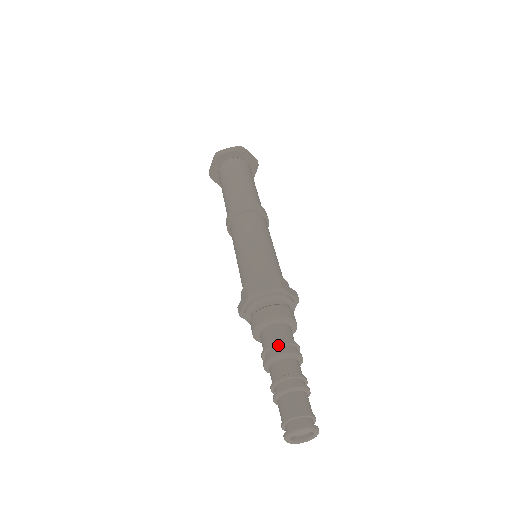
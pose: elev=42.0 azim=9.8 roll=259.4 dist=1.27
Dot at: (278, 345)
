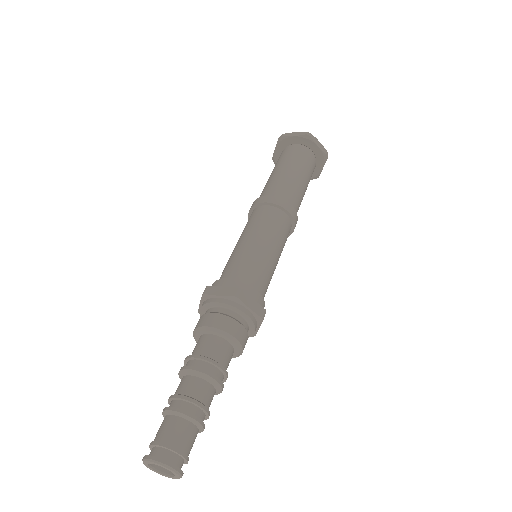
Dot at: (198, 359)
